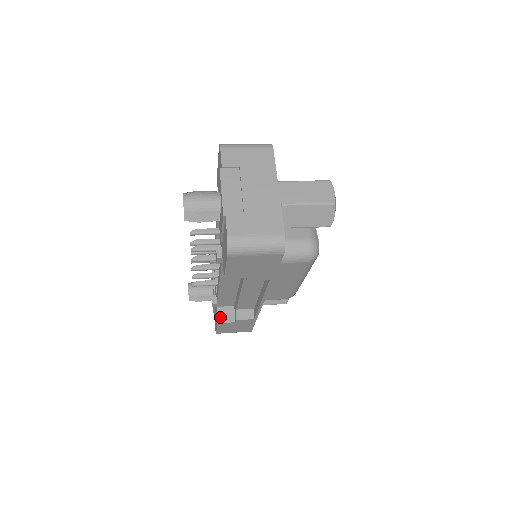
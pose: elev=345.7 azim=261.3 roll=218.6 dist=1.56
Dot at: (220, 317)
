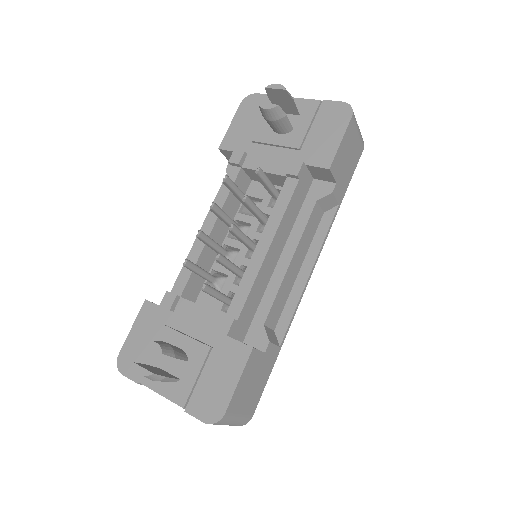
Dot at: occluded
